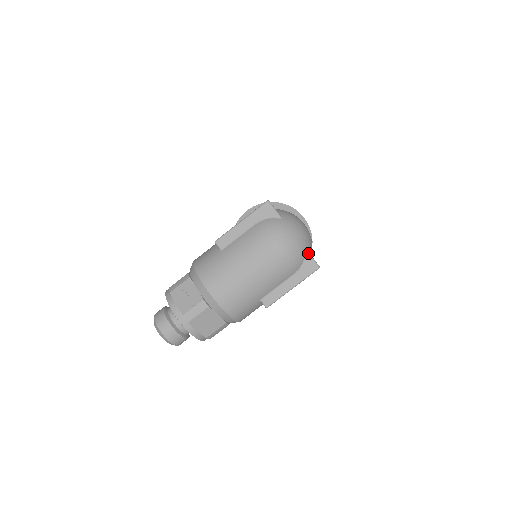
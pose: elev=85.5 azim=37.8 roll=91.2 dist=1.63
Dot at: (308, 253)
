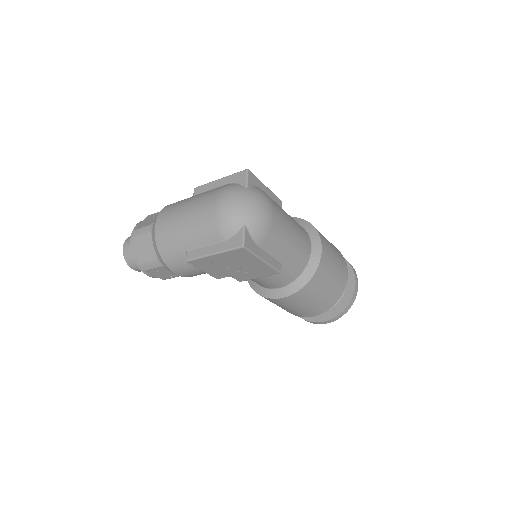
Dot at: (244, 228)
